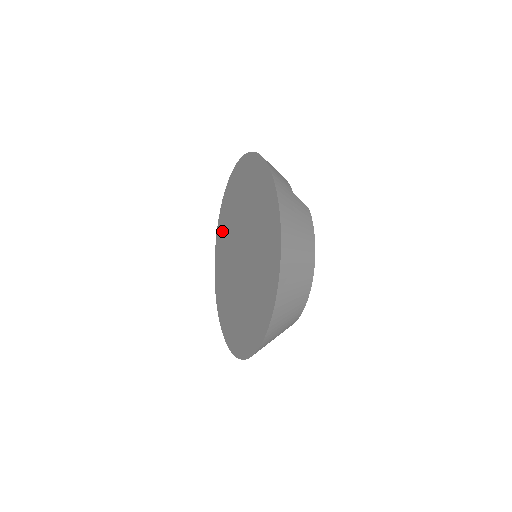
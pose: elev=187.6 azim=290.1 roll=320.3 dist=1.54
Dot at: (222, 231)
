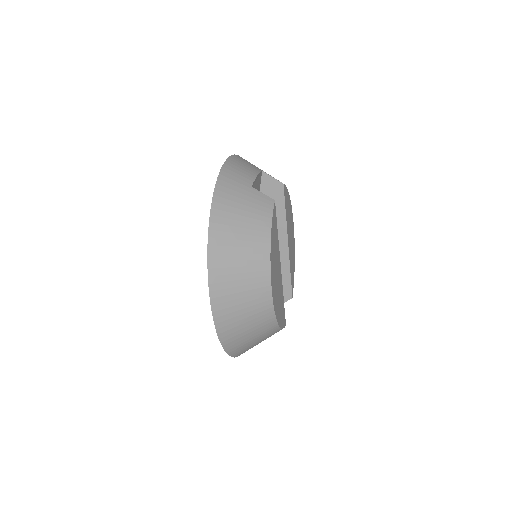
Dot at: occluded
